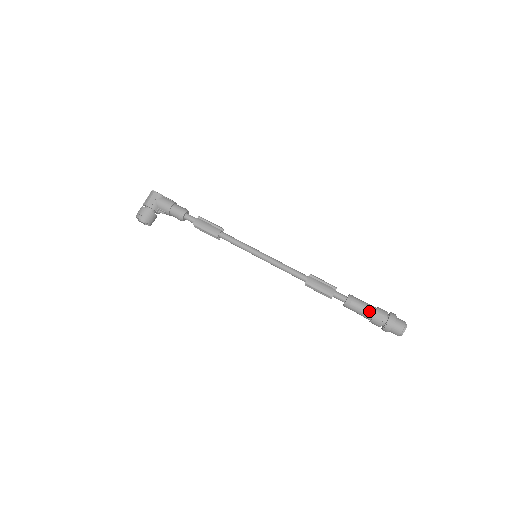
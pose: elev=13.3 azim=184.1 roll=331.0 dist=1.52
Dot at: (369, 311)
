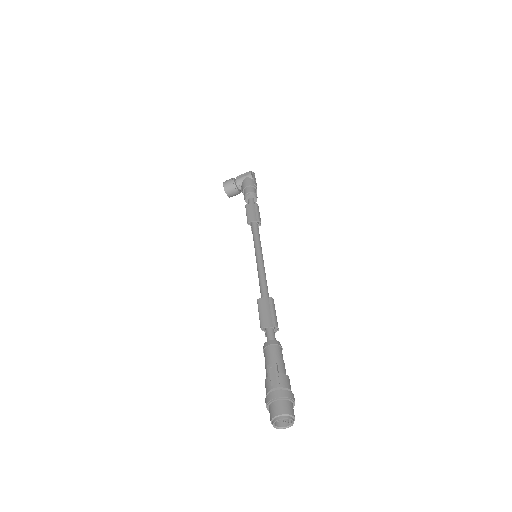
Dot at: (270, 366)
